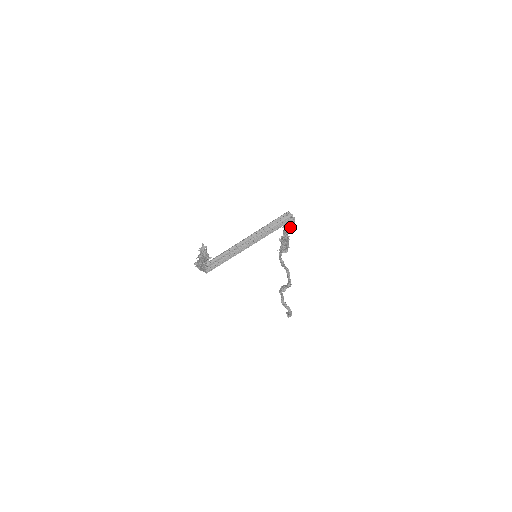
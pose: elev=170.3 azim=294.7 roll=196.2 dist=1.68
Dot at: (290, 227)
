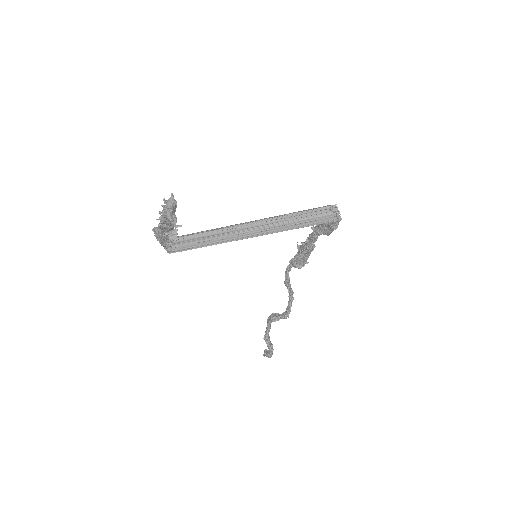
Dot at: (325, 231)
